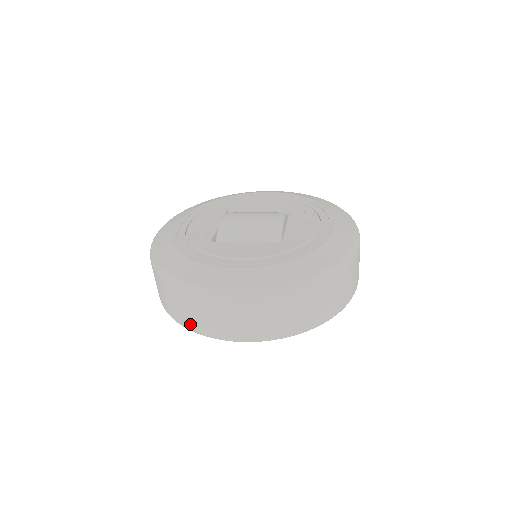
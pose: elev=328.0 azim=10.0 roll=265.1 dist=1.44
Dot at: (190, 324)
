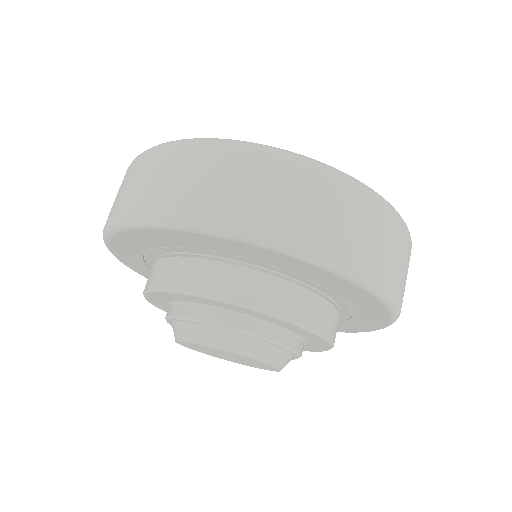
Dot at: (327, 242)
